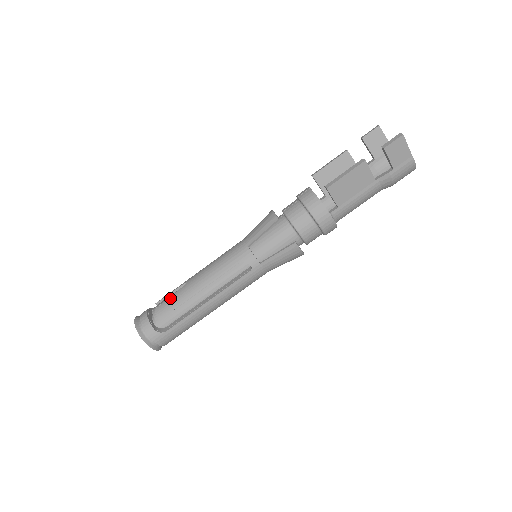
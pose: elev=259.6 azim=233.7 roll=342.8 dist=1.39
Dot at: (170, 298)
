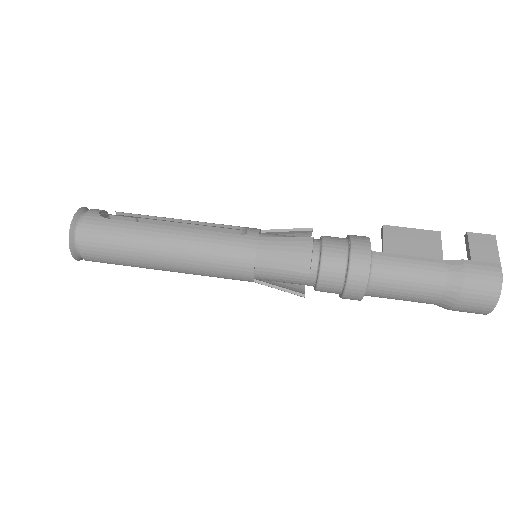
Dot at: occluded
